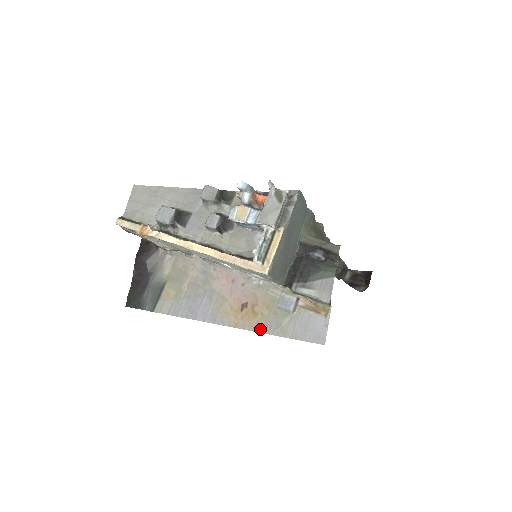
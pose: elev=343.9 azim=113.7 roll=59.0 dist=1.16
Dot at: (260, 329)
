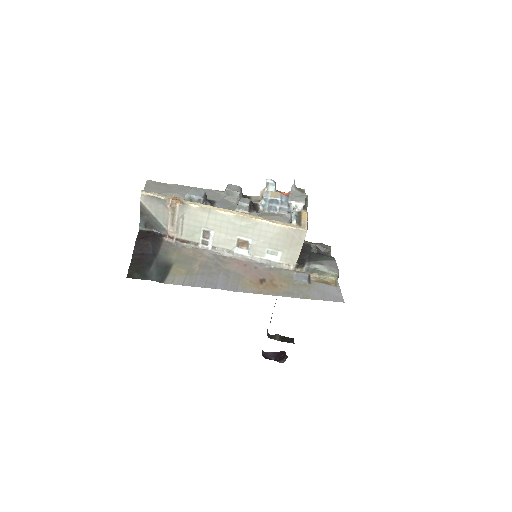
Dot at: (284, 294)
